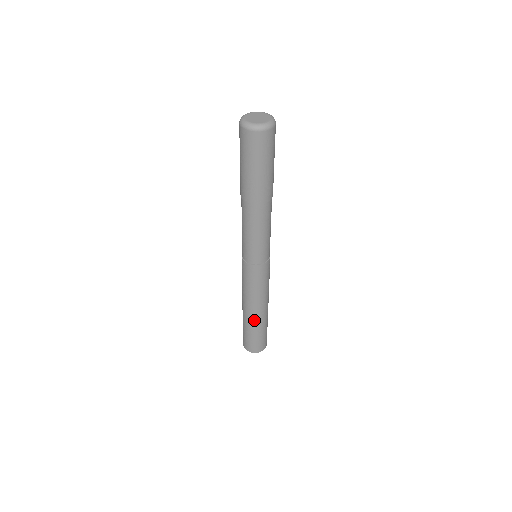
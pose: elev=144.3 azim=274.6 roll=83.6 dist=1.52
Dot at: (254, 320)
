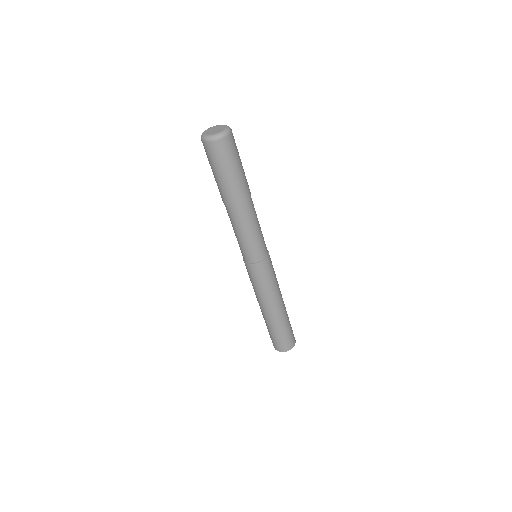
Dot at: (267, 318)
